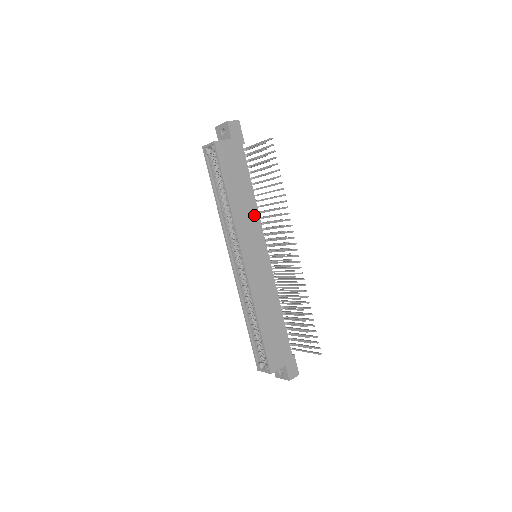
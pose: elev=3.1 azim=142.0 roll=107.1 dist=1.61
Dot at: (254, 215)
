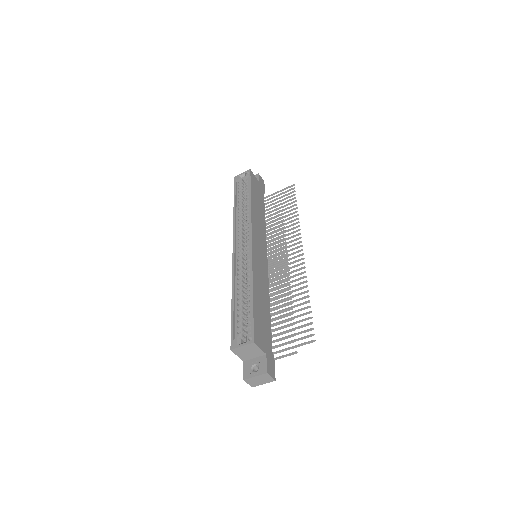
Dot at: (263, 228)
